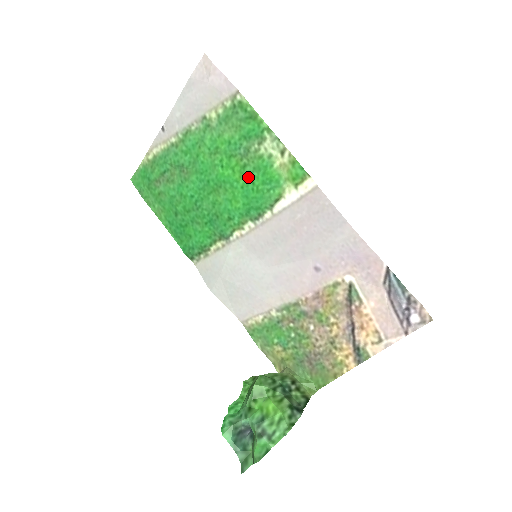
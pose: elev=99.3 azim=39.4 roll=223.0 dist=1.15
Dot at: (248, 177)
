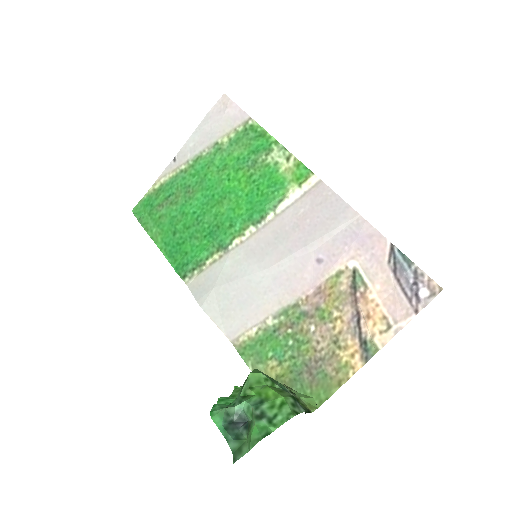
Dot at: (253, 185)
